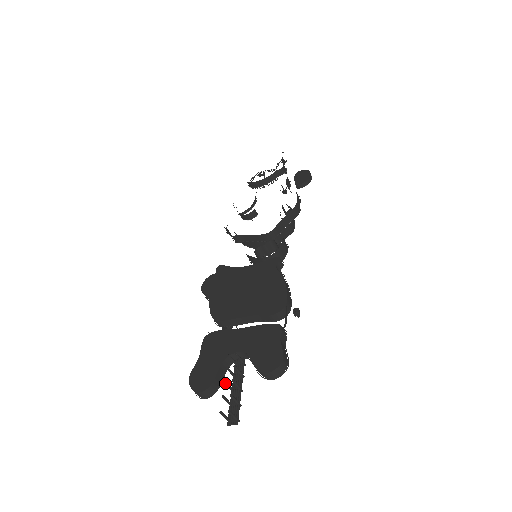
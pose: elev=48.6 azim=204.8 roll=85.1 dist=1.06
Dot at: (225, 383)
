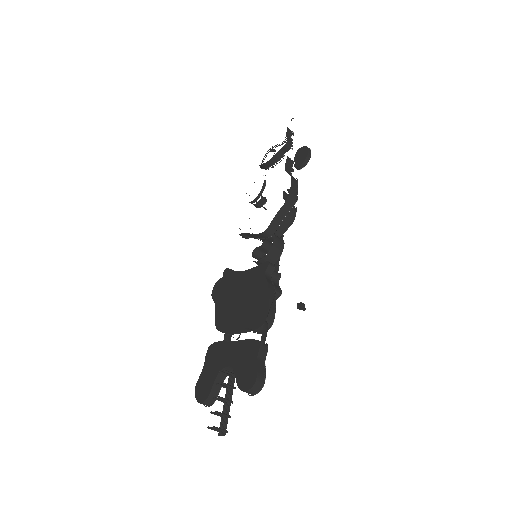
Dot at: occluded
